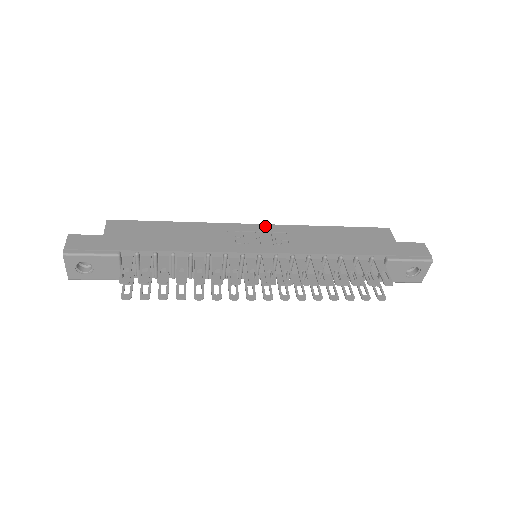
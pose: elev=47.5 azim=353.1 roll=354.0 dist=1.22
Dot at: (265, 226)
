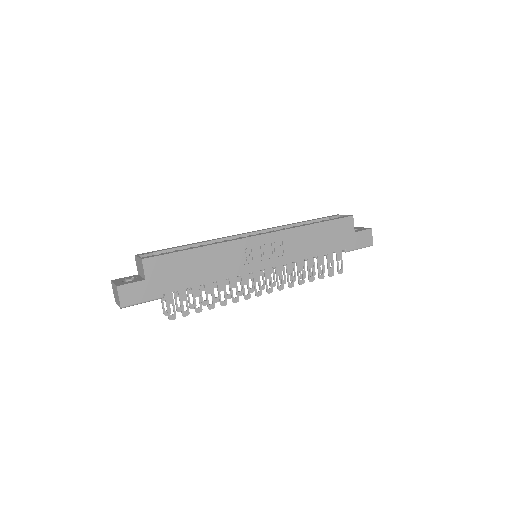
Dot at: (267, 236)
